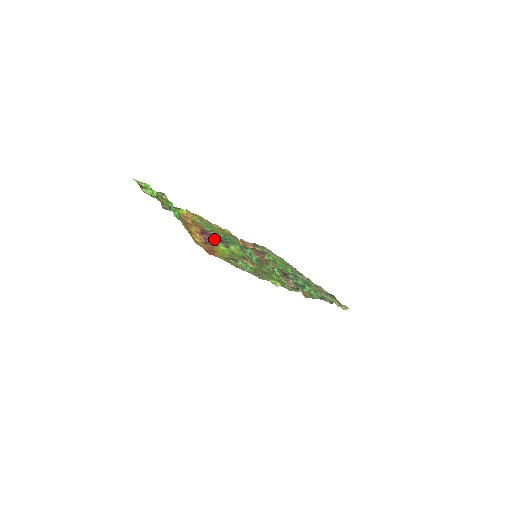
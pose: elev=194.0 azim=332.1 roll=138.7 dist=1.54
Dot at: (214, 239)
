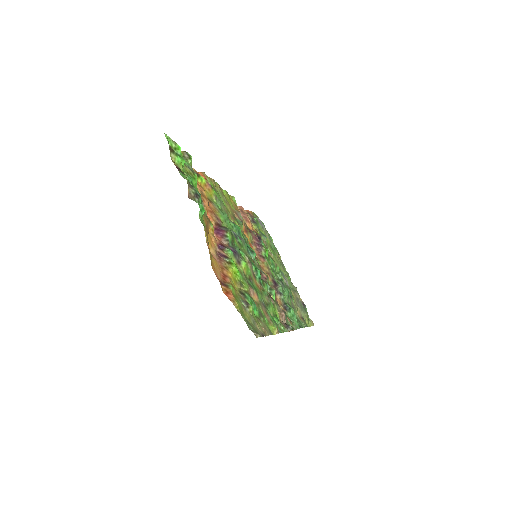
Dot at: (229, 250)
